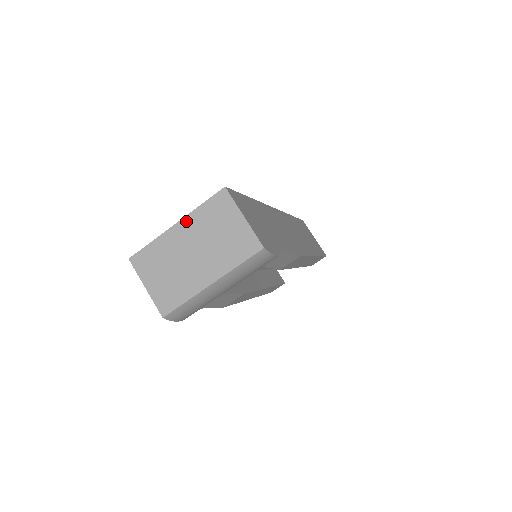
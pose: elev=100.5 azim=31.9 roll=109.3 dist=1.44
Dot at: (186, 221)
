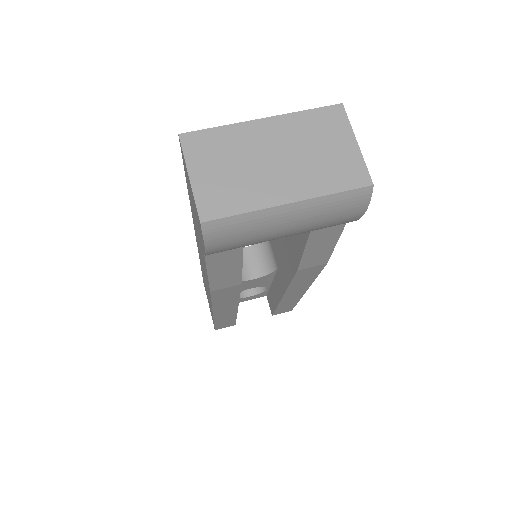
Dot at: (279, 120)
